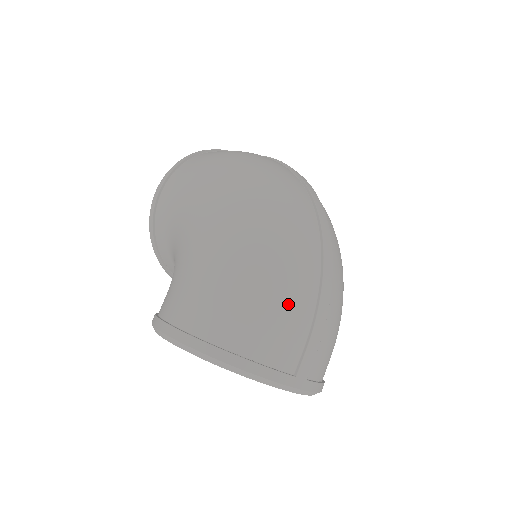
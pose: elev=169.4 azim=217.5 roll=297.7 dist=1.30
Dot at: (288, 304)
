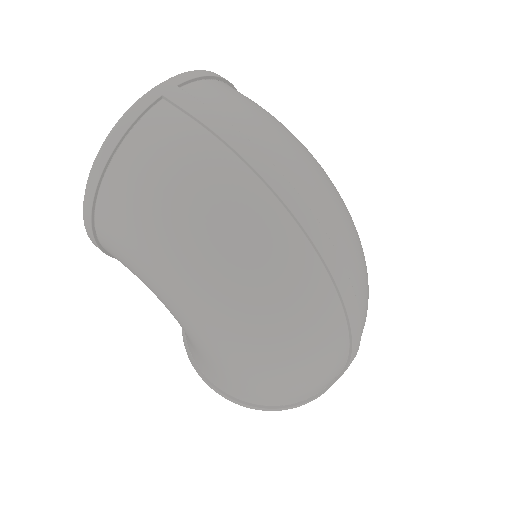
Dot at: (323, 378)
